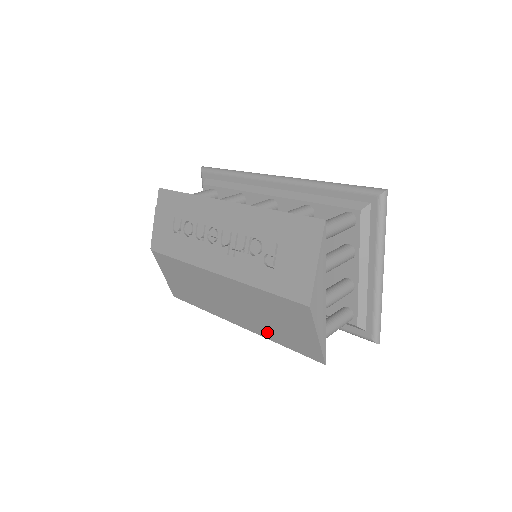
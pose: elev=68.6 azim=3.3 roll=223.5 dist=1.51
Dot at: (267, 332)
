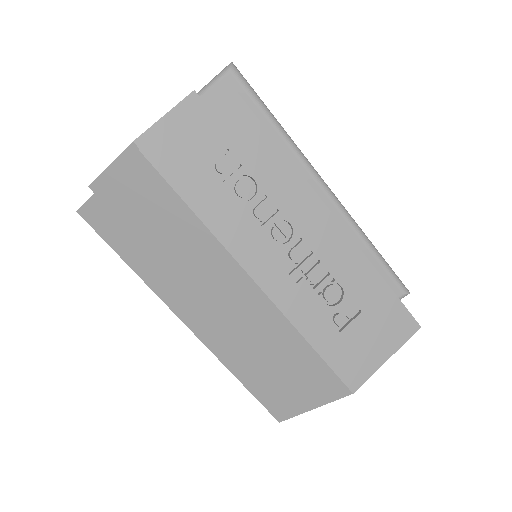
Dot at: (236, 361)
